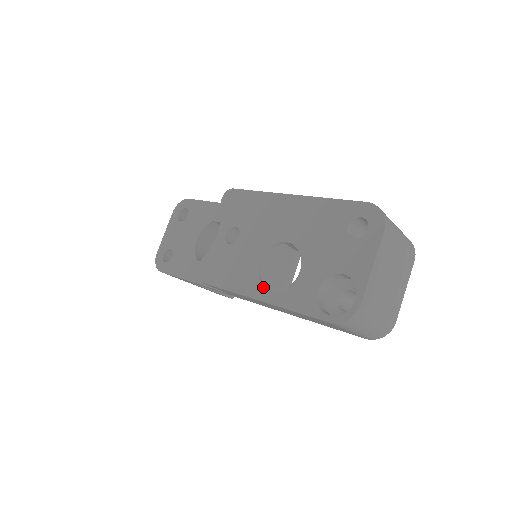
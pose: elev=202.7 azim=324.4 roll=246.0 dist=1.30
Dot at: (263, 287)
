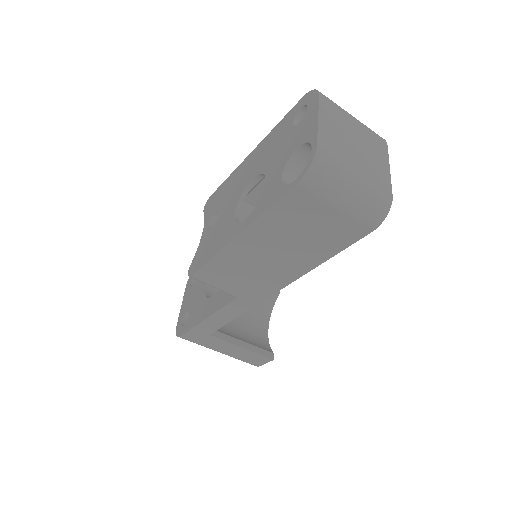
Dot at: (240, 223)
